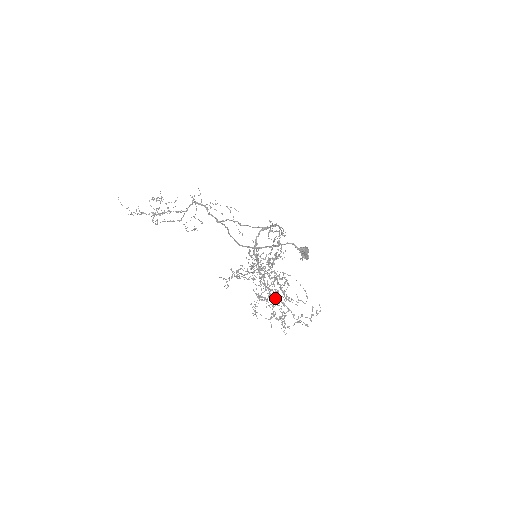
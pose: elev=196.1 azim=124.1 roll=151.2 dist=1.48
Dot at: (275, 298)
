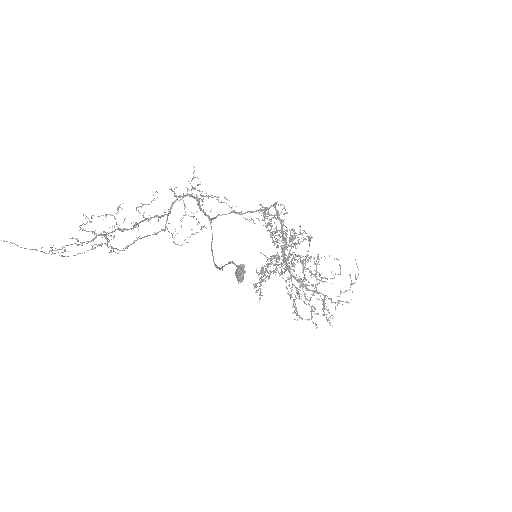
Dot at: (306, 290)
